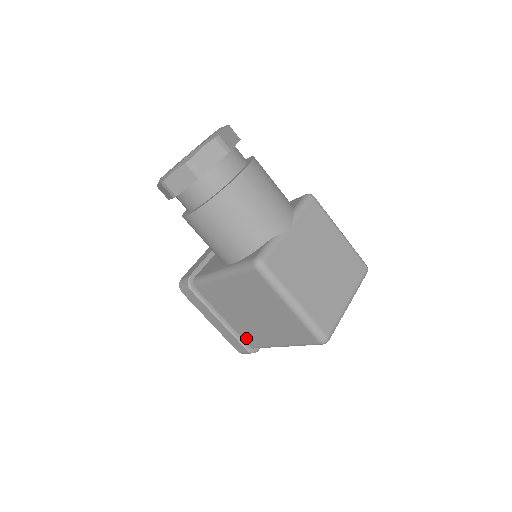
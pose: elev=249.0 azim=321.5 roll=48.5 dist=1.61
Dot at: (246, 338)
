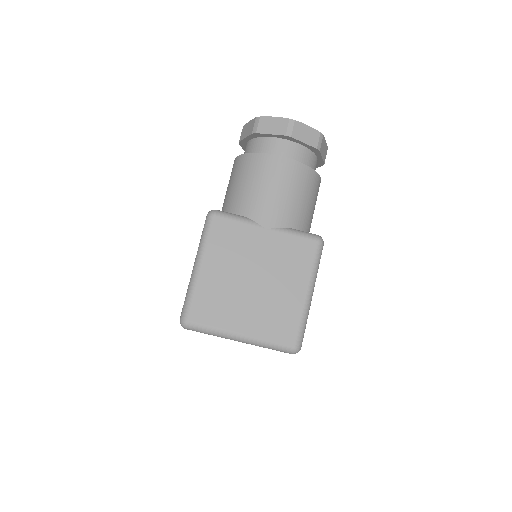
Dot at: occluded
